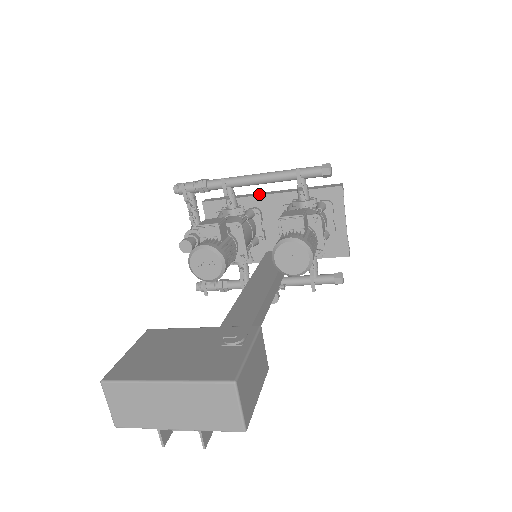
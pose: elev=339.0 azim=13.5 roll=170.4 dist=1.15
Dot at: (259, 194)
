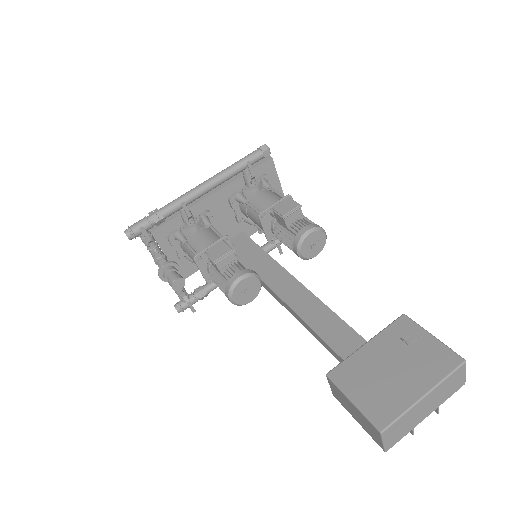
Dot at: (202, 197)
